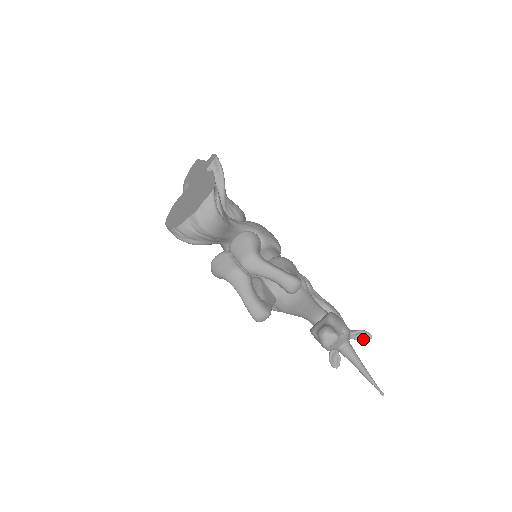
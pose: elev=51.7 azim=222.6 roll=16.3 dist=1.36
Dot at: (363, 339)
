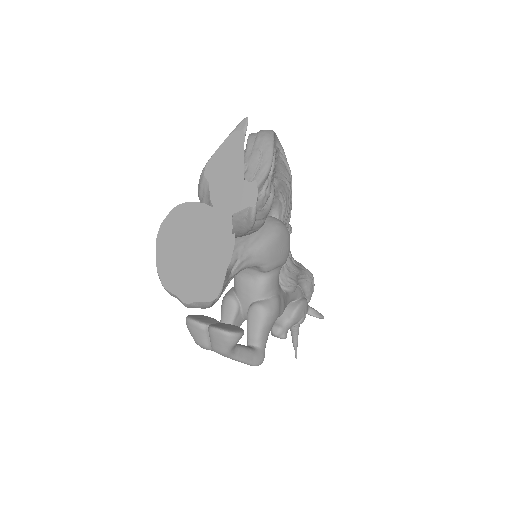
Dot at: occluded
